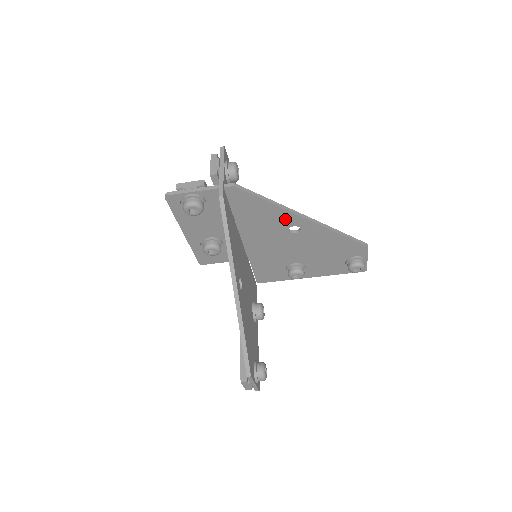
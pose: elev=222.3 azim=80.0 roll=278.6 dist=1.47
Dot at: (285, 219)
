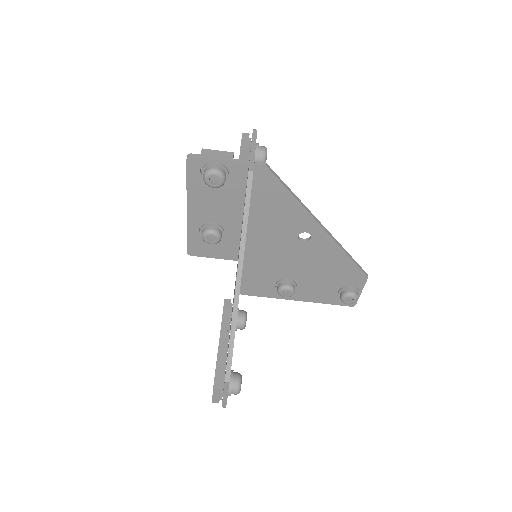
Dot at: (301, 221)
